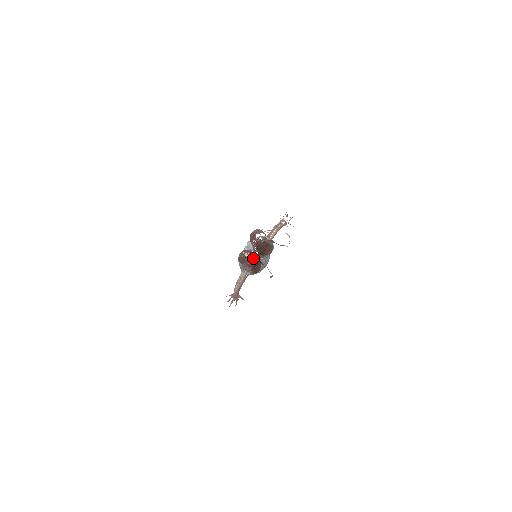
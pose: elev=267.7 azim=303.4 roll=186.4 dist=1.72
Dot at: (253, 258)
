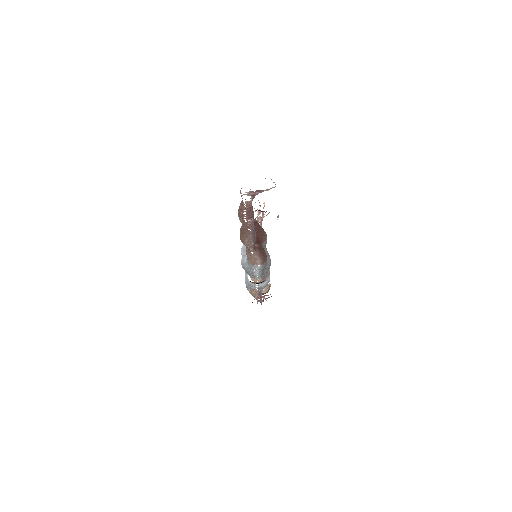
Dot at: occluded
